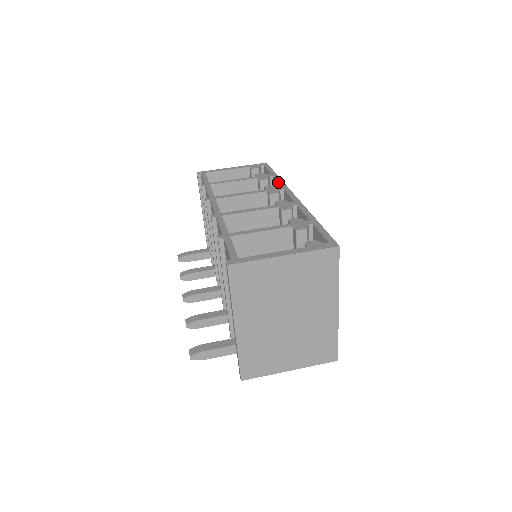
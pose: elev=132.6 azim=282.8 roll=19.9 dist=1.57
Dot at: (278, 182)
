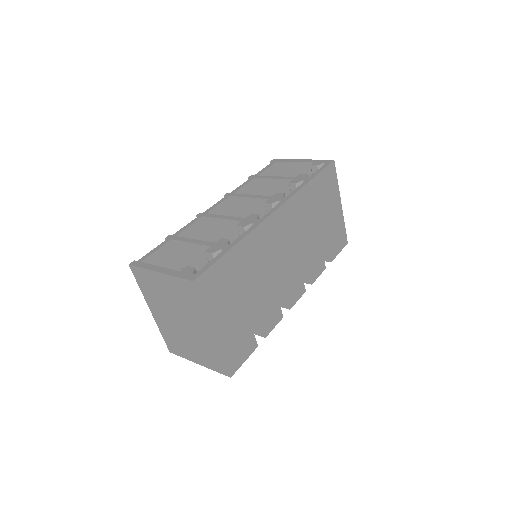
Dot at: (294, 190)
